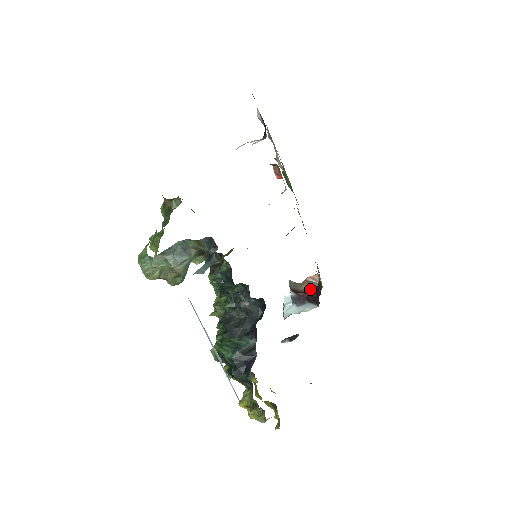
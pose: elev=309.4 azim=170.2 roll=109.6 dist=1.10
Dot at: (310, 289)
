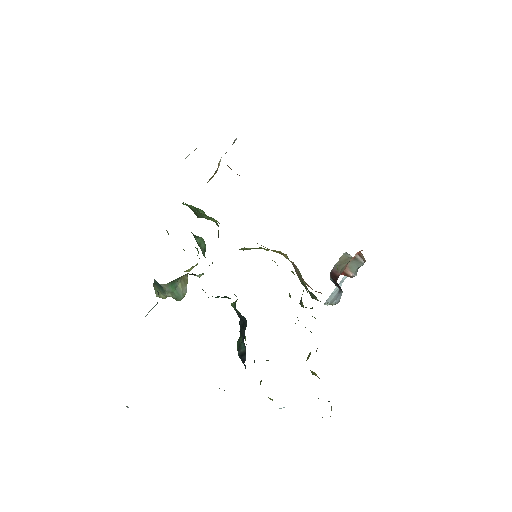
Dot at: occluded
